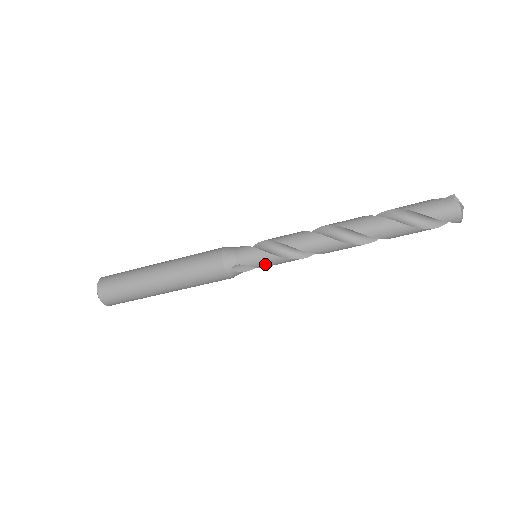
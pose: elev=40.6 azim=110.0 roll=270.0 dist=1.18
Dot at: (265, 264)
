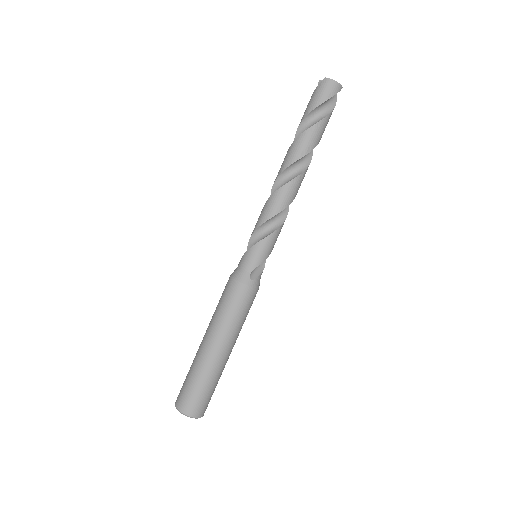
Dot at: (267, 251)
